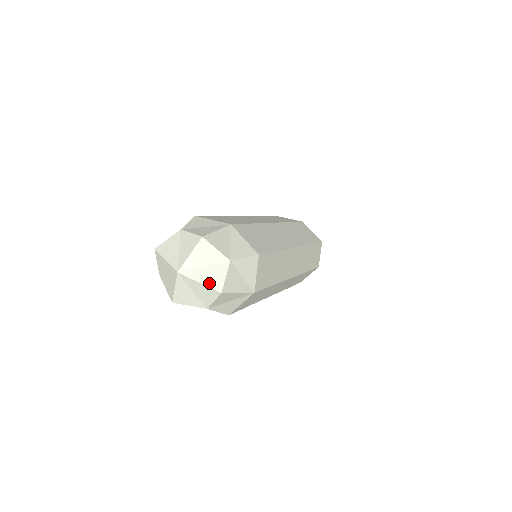
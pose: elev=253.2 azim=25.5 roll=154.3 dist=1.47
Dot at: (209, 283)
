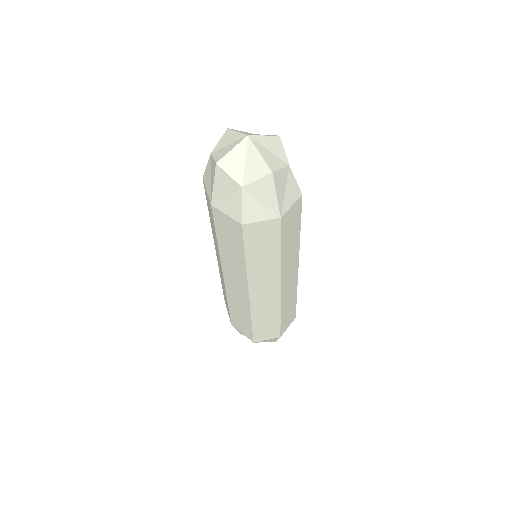
Dot at: (267, 160)
